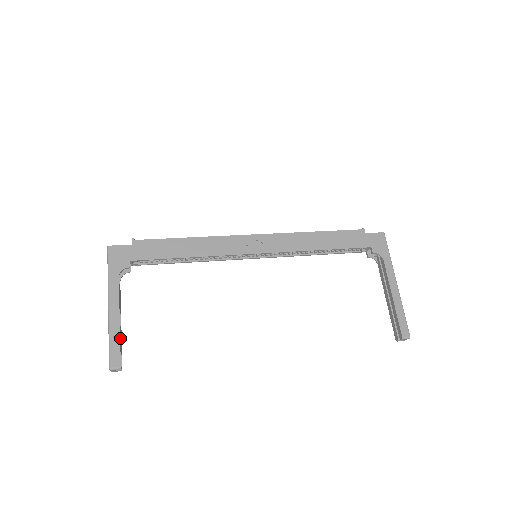
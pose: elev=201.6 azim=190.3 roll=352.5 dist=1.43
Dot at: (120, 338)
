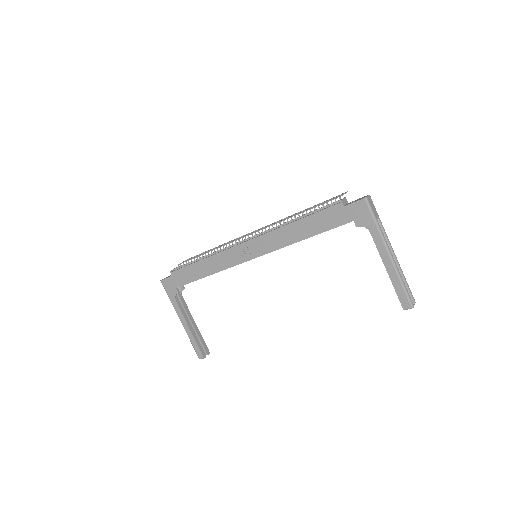
Dot at: (196, 339)
